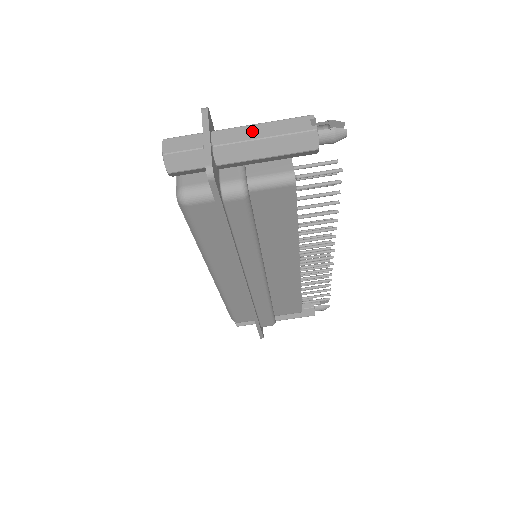
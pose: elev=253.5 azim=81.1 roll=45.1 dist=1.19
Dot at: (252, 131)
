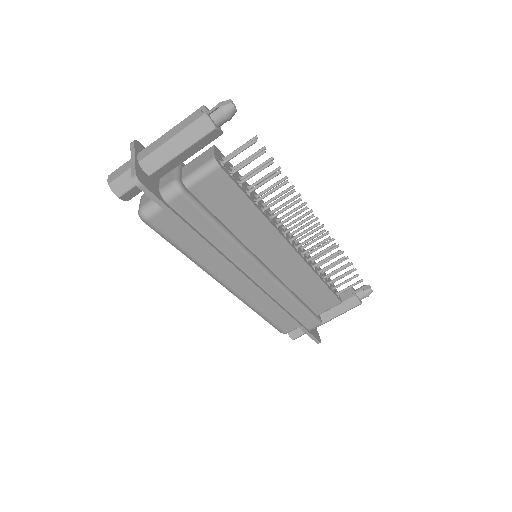
Dot at: (163, 139)
